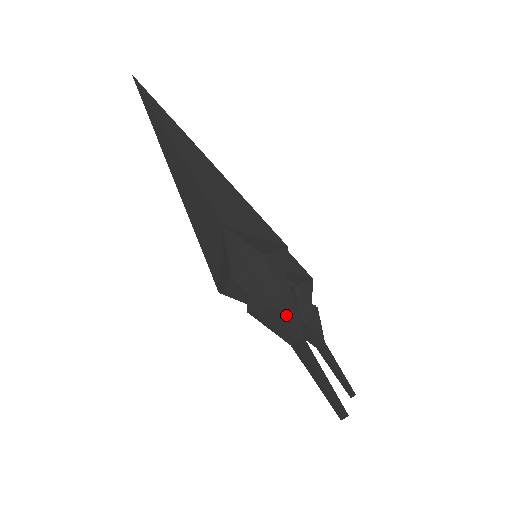
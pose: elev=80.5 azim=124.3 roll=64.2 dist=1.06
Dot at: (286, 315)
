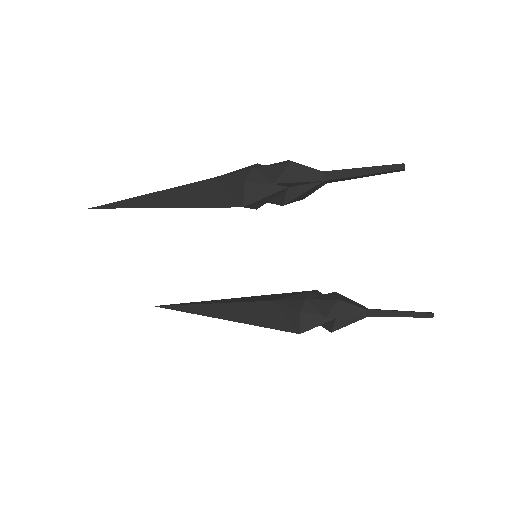
Dot at: (302, 166)
